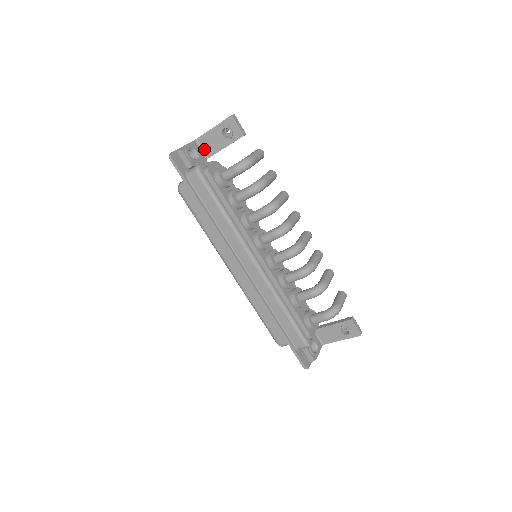
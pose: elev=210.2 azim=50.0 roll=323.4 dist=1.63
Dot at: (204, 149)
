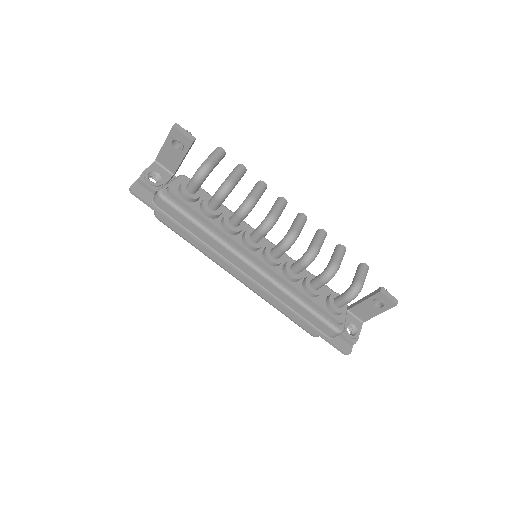
Dot at: (166, 167)
